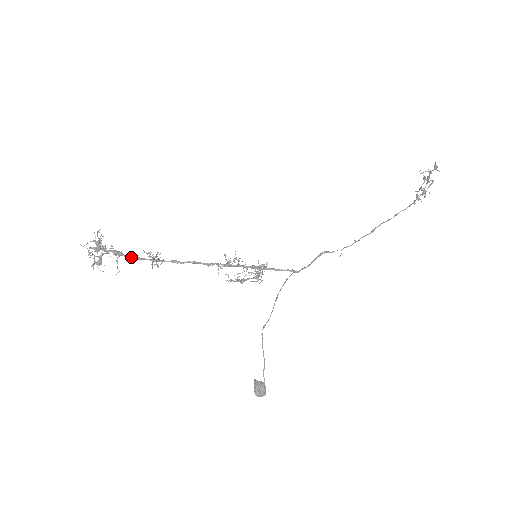
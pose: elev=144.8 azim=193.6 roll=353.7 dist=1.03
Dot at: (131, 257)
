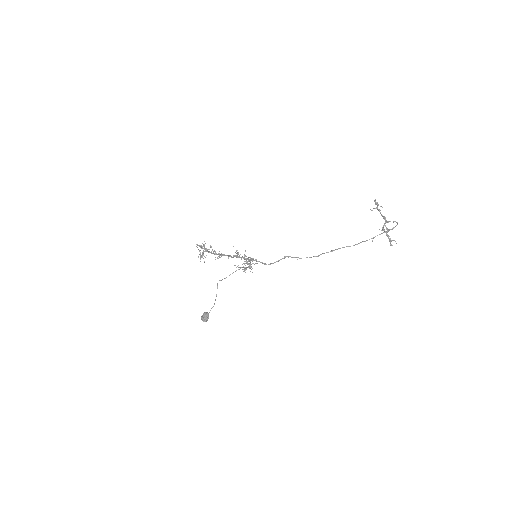
Dot at: (210, 252)
